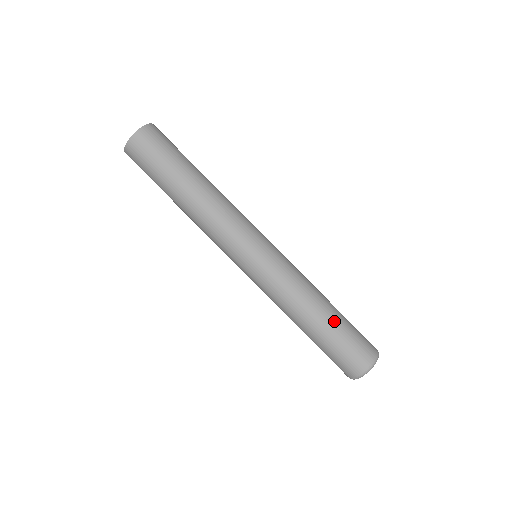
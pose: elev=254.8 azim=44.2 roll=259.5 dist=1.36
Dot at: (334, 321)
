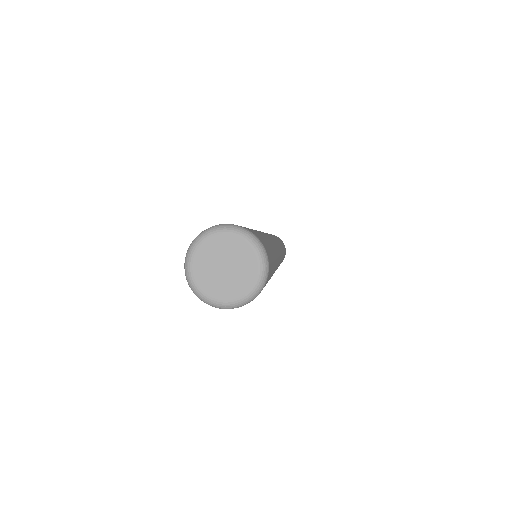
Dot at: (266, 239)
